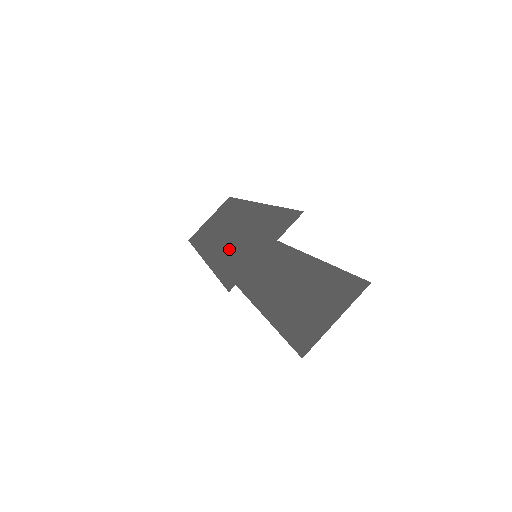
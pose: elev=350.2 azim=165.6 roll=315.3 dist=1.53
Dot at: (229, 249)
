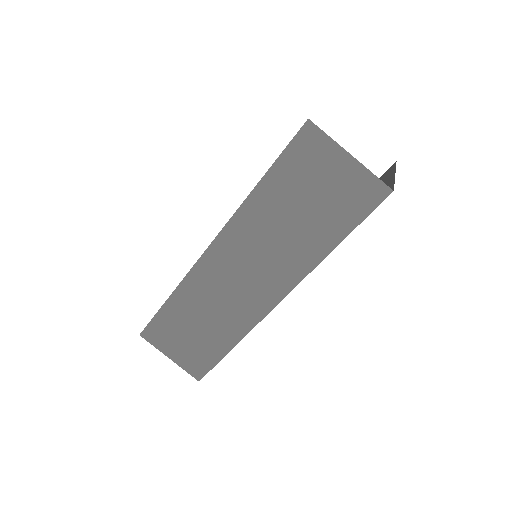
Dot at: occluded
